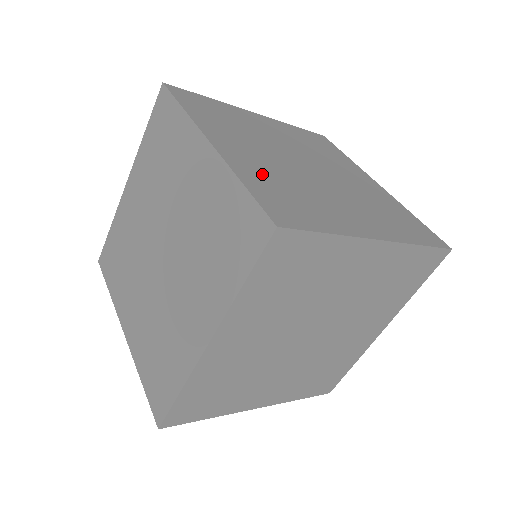
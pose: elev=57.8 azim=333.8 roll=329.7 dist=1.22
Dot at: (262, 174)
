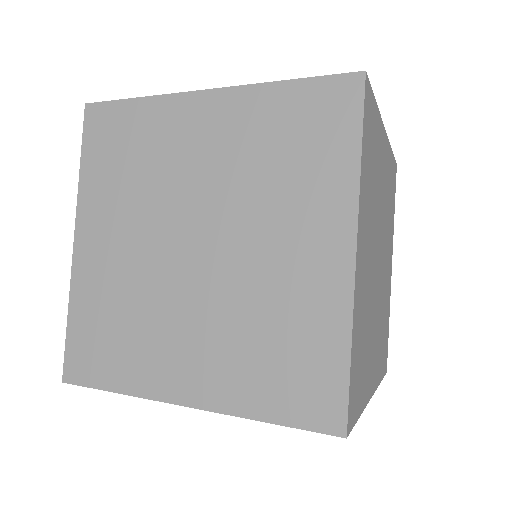
Dot at: occluded
